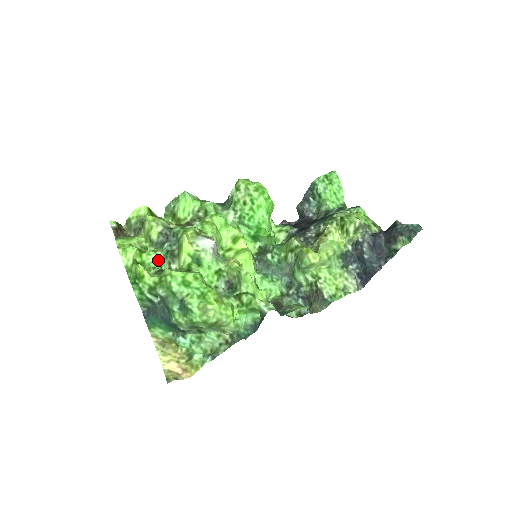
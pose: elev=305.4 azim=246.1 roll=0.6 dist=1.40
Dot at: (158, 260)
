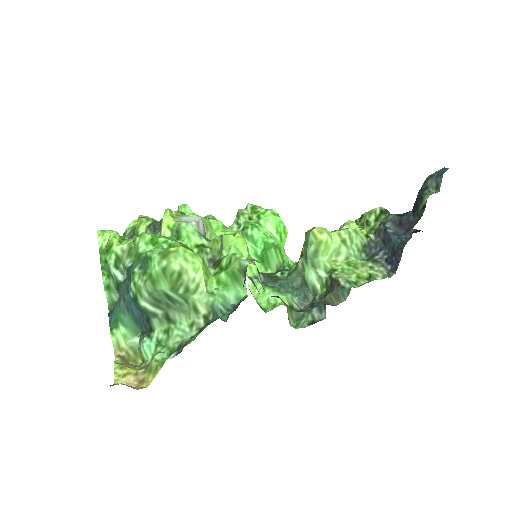
Dot at: occluded
